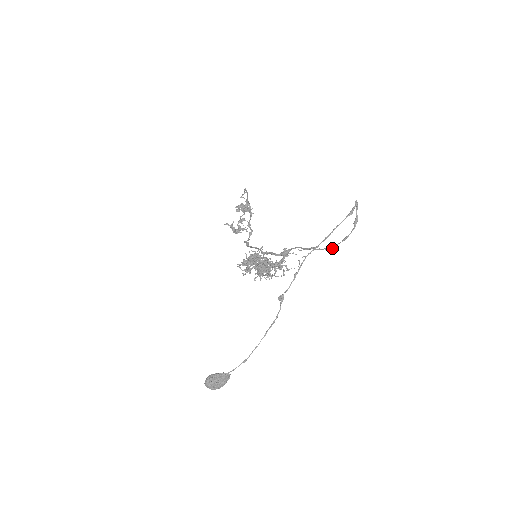
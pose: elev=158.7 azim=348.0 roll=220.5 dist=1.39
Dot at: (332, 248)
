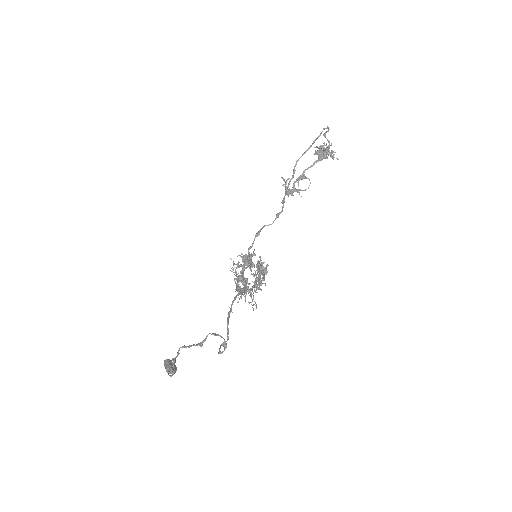
Dot at: (220, 346)
